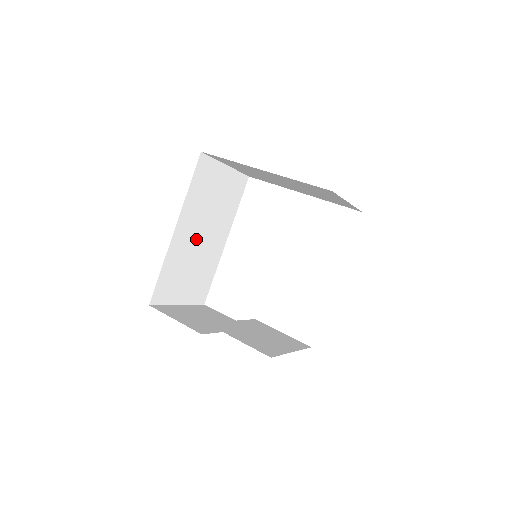
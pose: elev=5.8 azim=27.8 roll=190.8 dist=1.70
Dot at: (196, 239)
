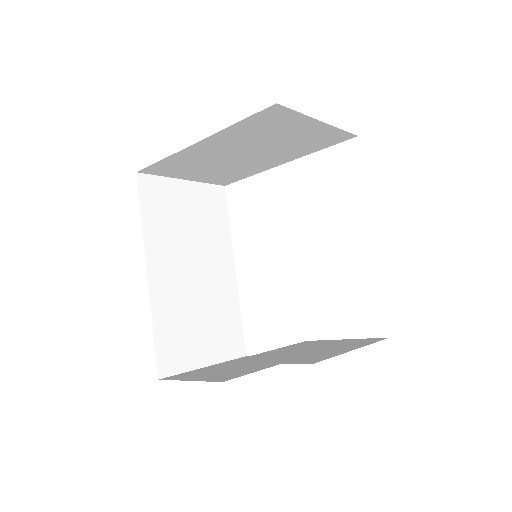
Dot at: (187, 278)
